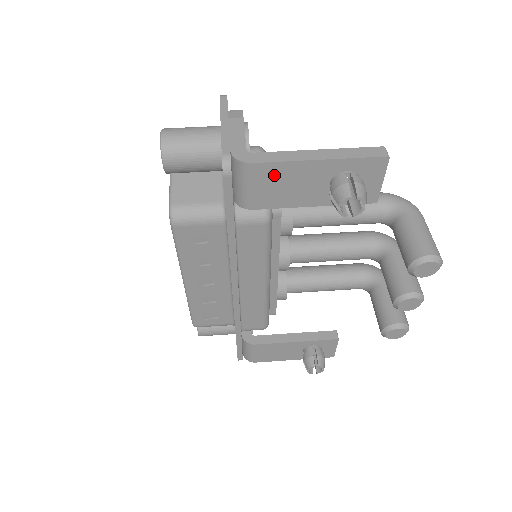
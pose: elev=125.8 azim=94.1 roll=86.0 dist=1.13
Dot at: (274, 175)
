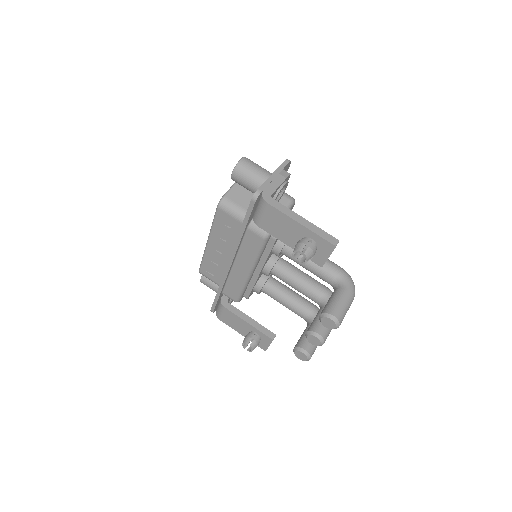
Dot at: (276, 216)
